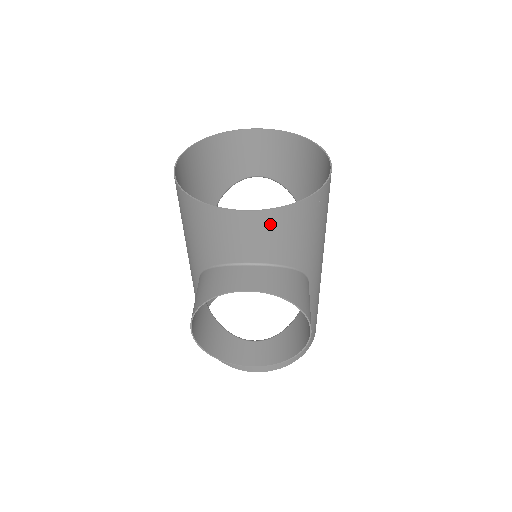
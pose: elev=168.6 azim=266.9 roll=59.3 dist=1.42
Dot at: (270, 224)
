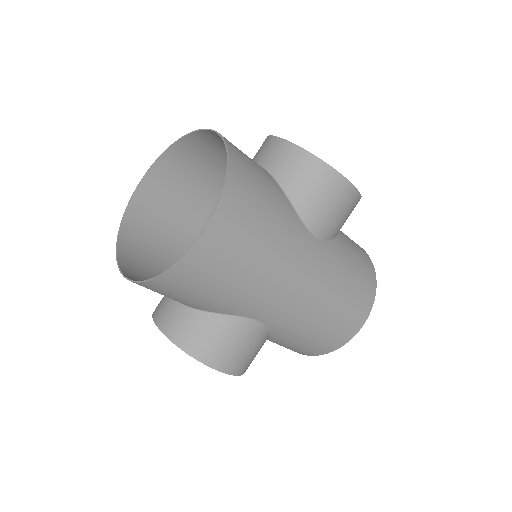
Dot at: occluded
